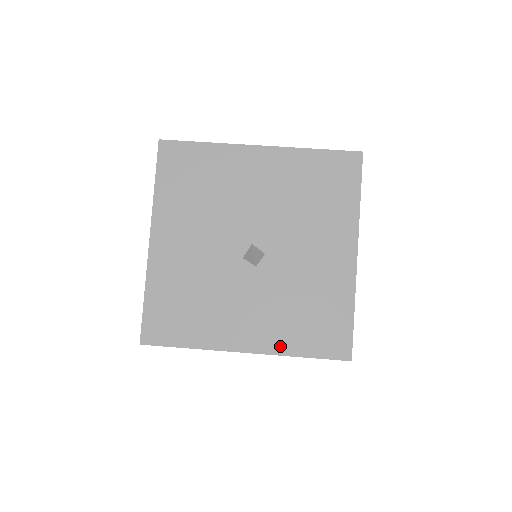
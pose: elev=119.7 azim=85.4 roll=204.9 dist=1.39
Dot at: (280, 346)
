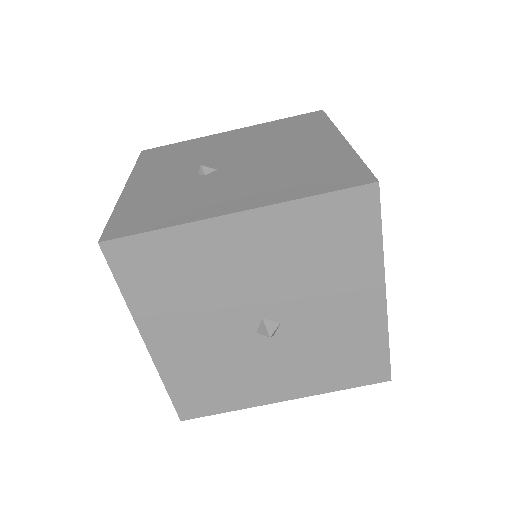
Dot at: (318, 388)
